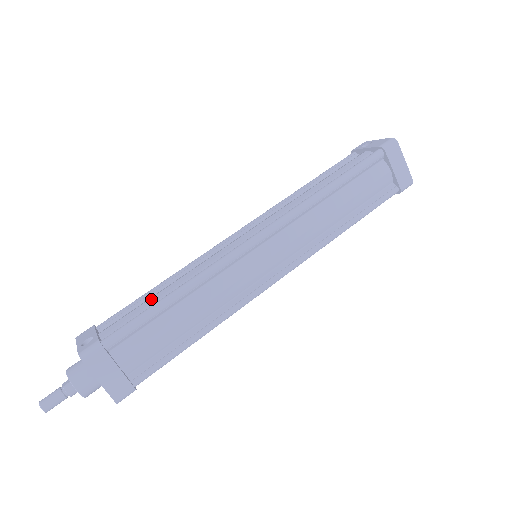
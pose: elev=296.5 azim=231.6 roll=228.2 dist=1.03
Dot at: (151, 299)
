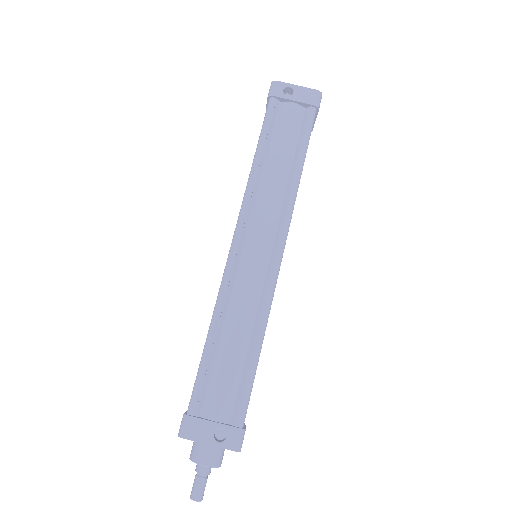
Dot at: (232, 361)
